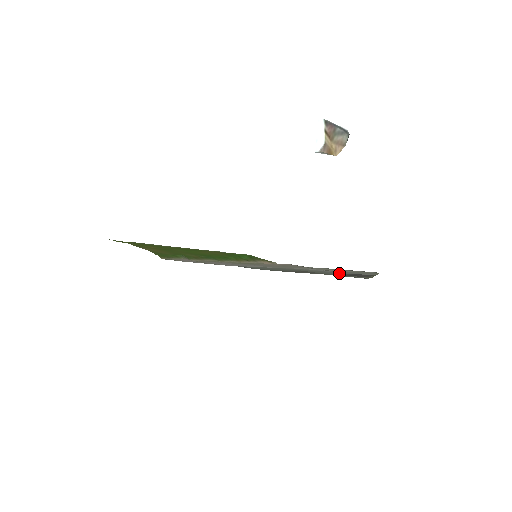
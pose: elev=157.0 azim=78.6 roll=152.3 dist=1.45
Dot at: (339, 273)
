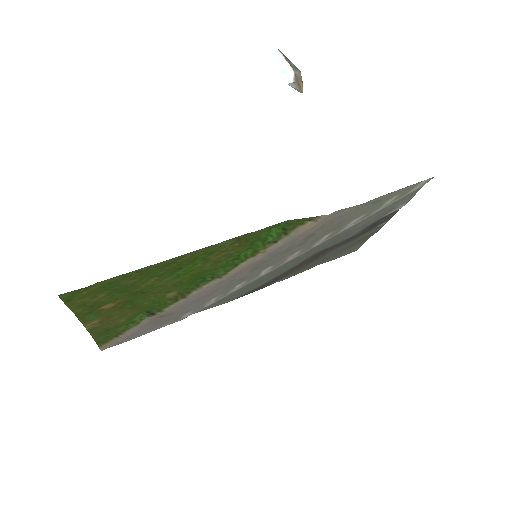
Dot at: (364, 225)
